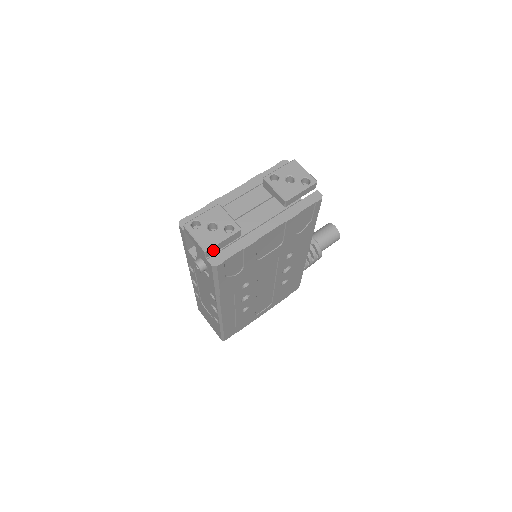
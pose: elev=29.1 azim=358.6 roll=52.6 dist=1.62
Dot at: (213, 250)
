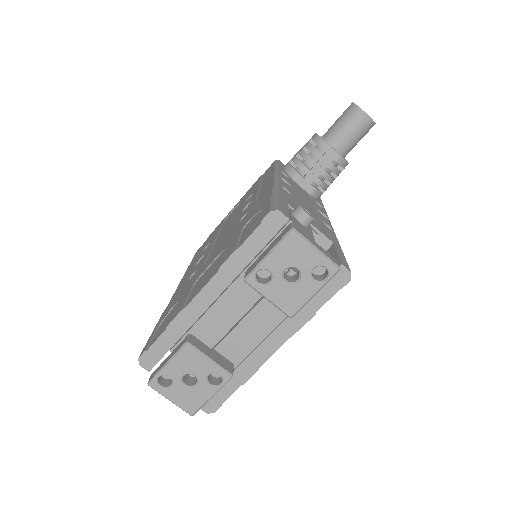
Dot at: occluded
